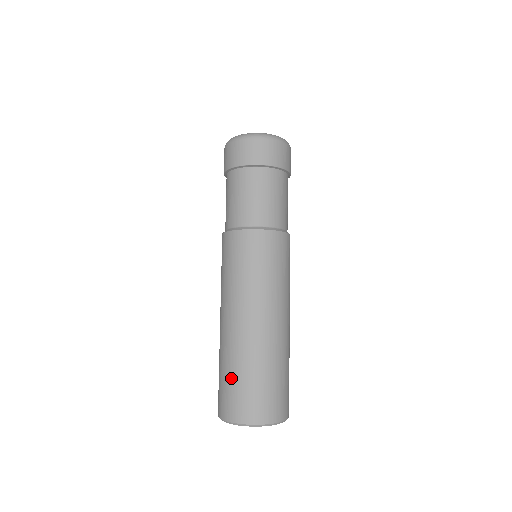
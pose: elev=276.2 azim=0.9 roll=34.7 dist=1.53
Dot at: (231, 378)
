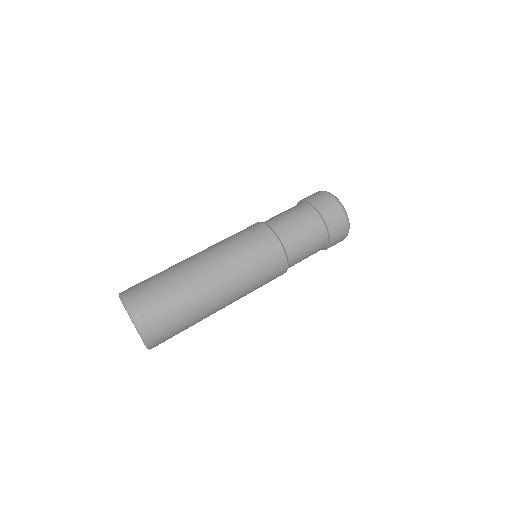
Dot at: (167, 297)
